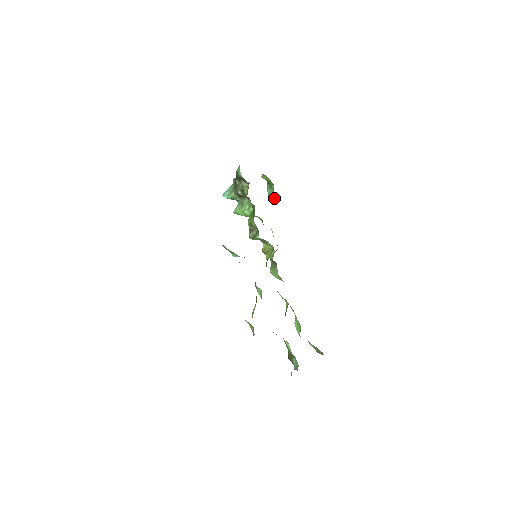
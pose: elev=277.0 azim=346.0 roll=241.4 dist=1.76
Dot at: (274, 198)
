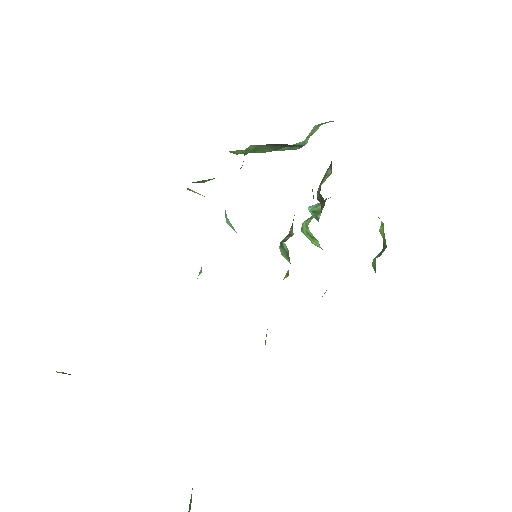
Dot at: (375, 268)
